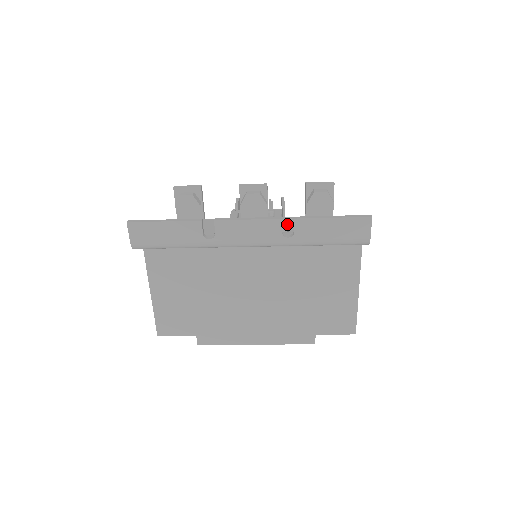
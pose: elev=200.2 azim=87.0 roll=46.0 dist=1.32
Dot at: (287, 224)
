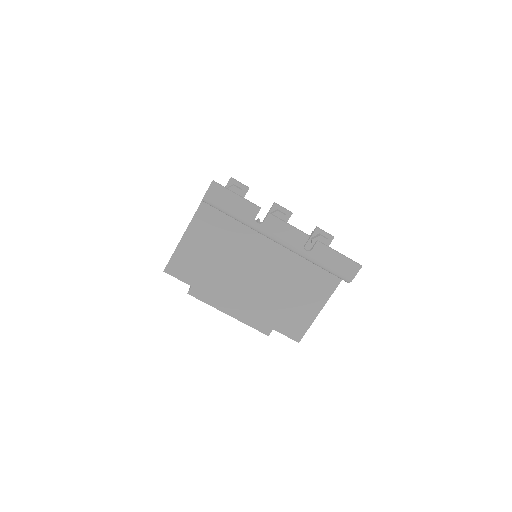
Dot at: occluded
